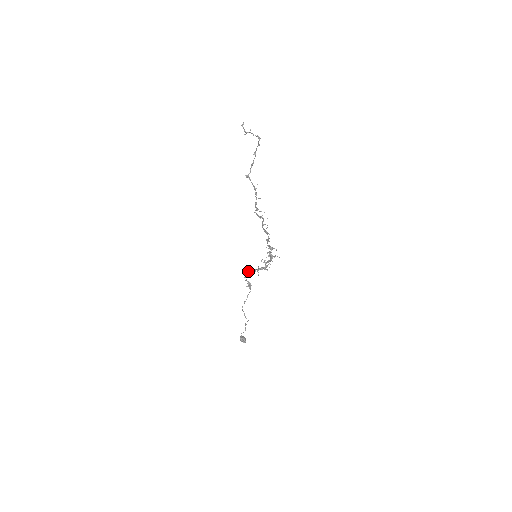
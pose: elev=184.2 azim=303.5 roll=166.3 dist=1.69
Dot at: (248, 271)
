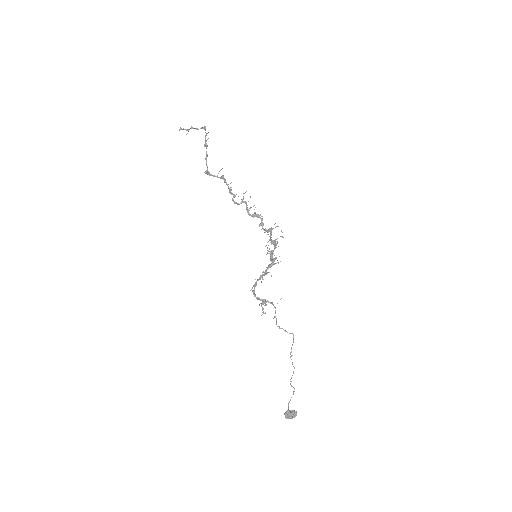
Dot at: (255, 285)
